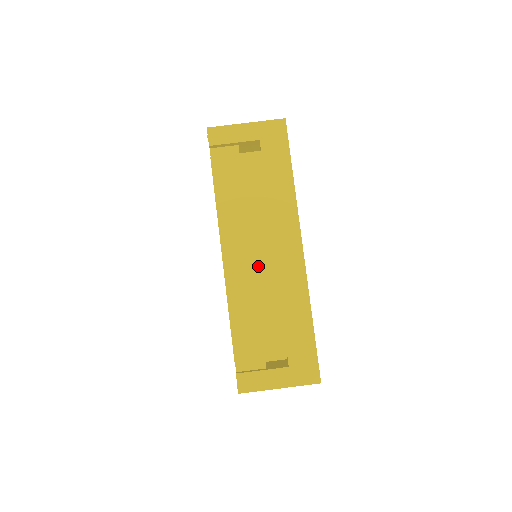
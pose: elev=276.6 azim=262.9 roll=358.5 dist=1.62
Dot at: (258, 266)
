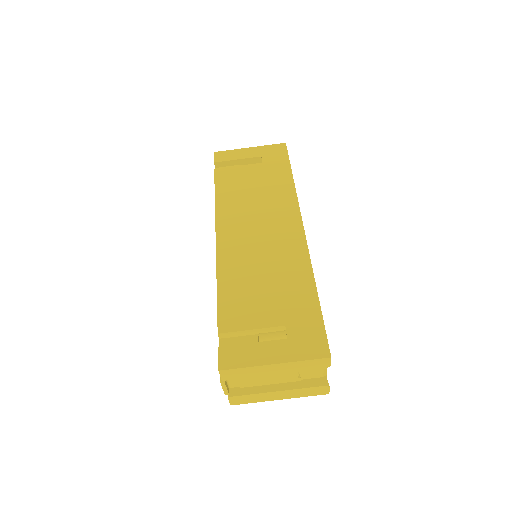
Dot at: (254, 243)
